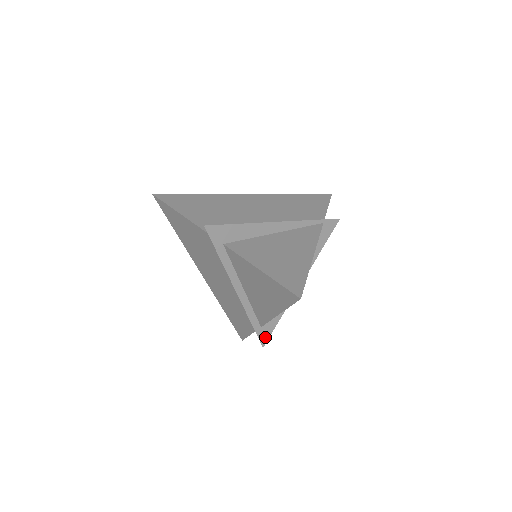
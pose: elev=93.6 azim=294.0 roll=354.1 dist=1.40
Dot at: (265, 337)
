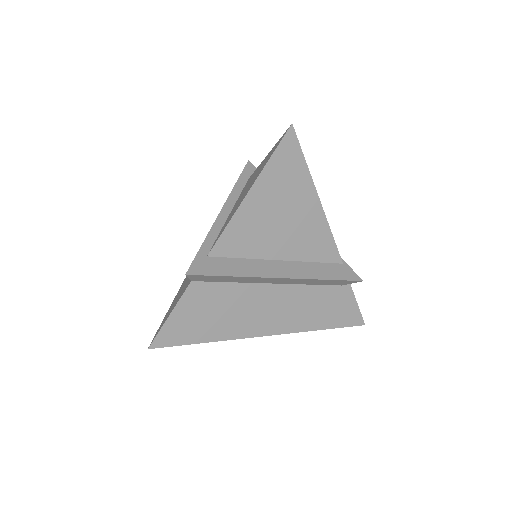
Dot at: (199, 270)
